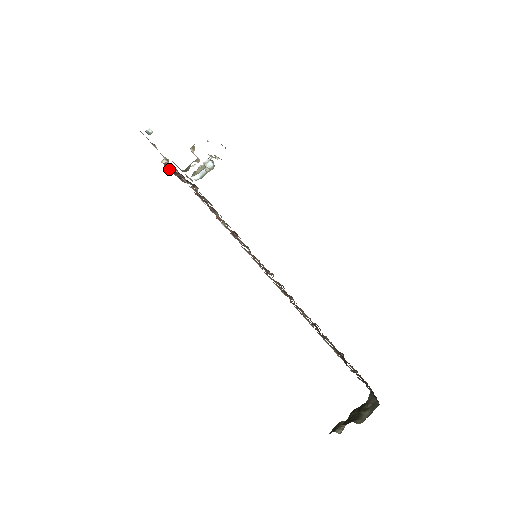
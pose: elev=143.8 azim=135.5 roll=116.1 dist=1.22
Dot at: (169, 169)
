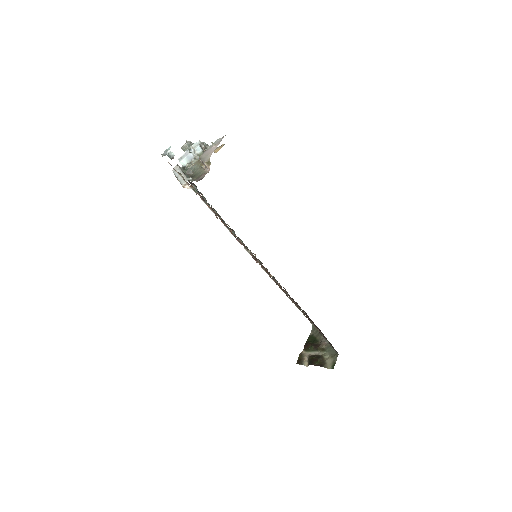
Dot at: occluded
